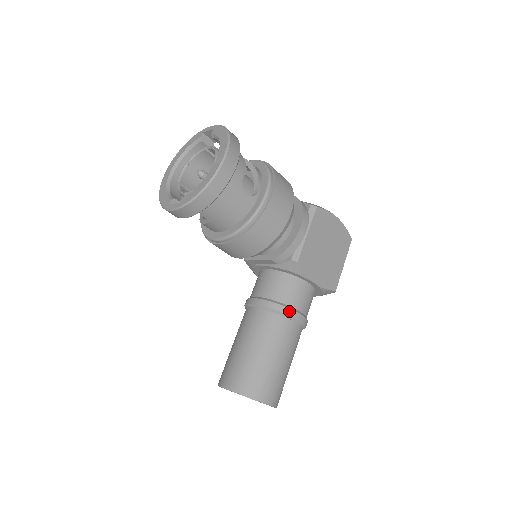
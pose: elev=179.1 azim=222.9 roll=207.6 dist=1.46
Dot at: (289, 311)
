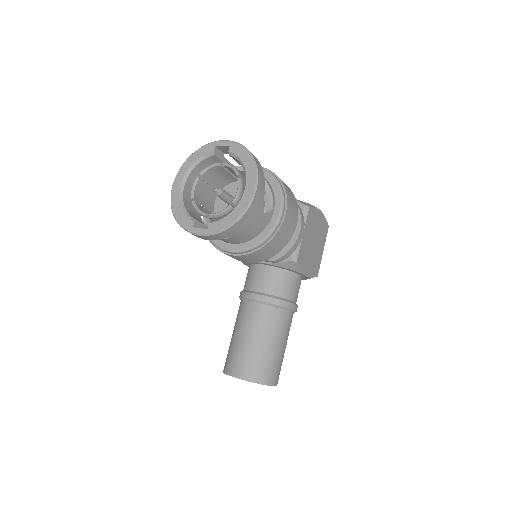
Dot at: (287, 304)
